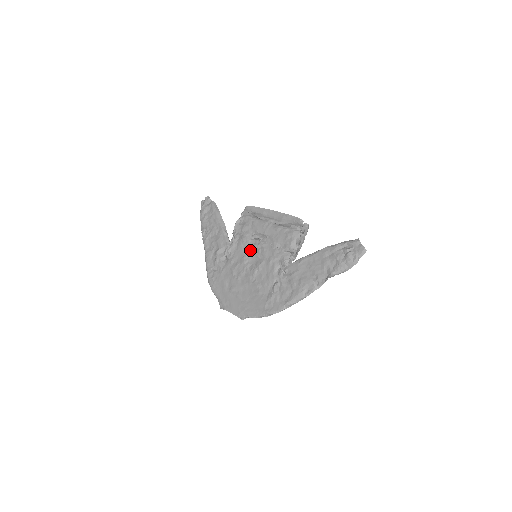
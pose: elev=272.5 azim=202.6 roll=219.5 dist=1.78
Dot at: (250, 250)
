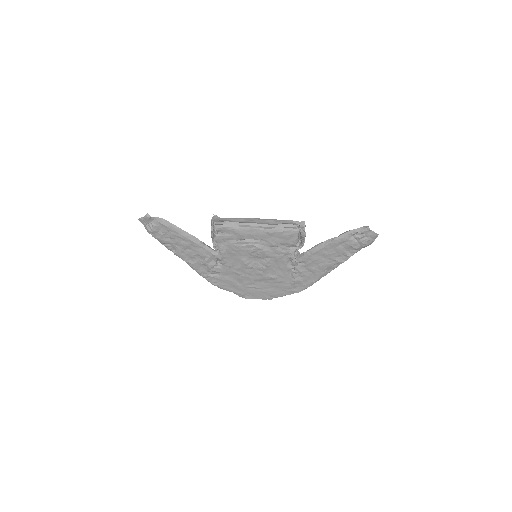
Dot at: (247, 254)
